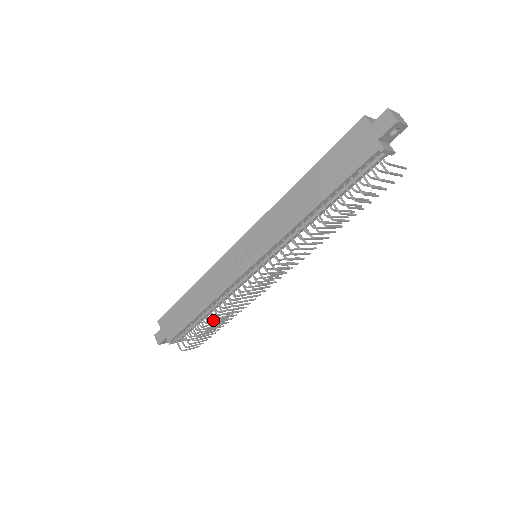
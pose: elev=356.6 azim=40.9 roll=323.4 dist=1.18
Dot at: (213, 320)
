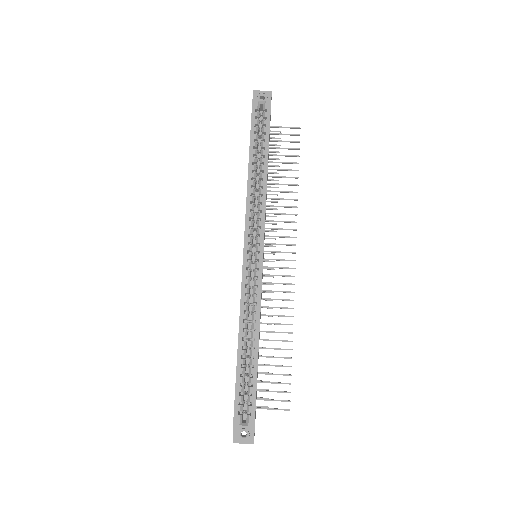
Dot at: occluded
